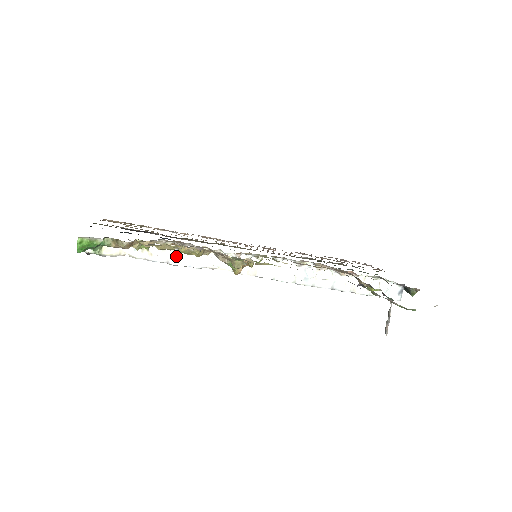
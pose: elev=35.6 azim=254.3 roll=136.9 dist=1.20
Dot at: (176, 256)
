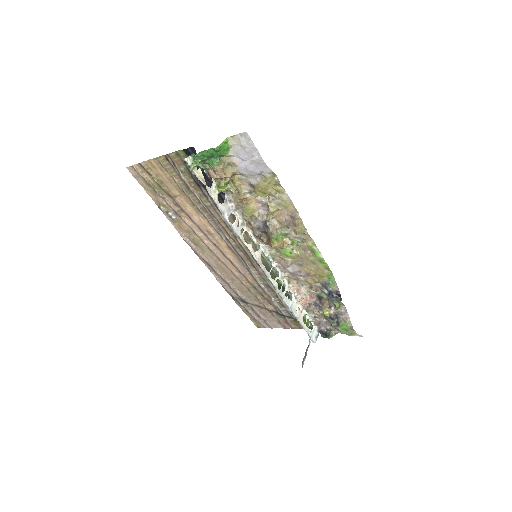
Dot at: (228, 213)
